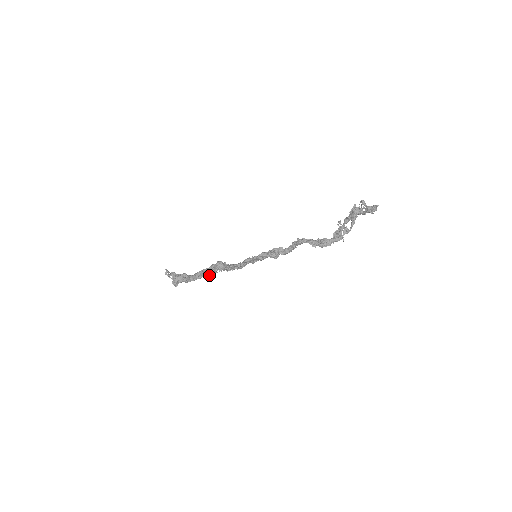
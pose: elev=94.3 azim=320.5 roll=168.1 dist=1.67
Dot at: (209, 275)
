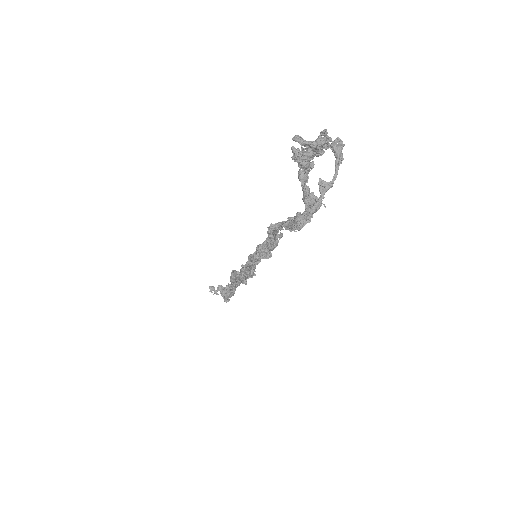
Dot at: (244, 283)
